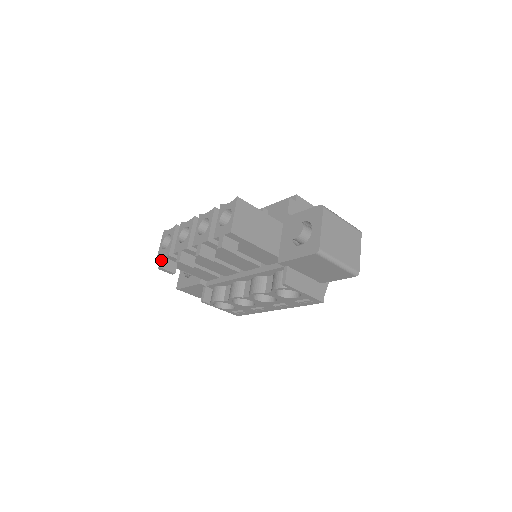
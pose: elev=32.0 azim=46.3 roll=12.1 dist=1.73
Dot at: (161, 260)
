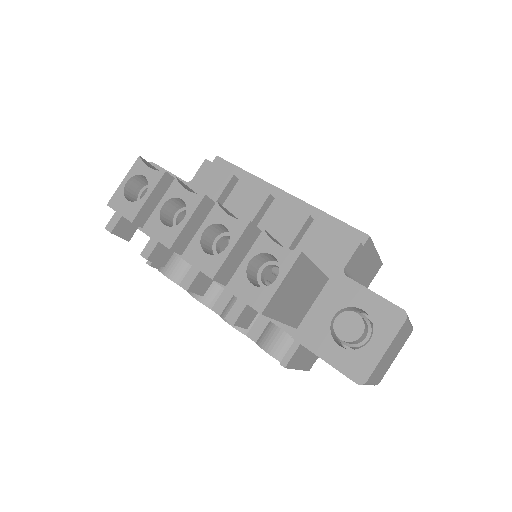
Dot at: (115, 217)
